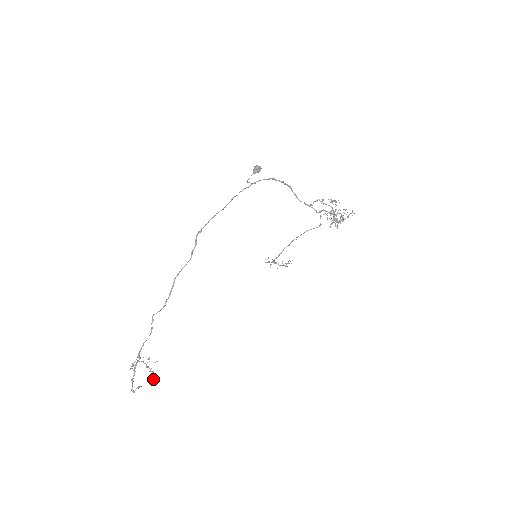
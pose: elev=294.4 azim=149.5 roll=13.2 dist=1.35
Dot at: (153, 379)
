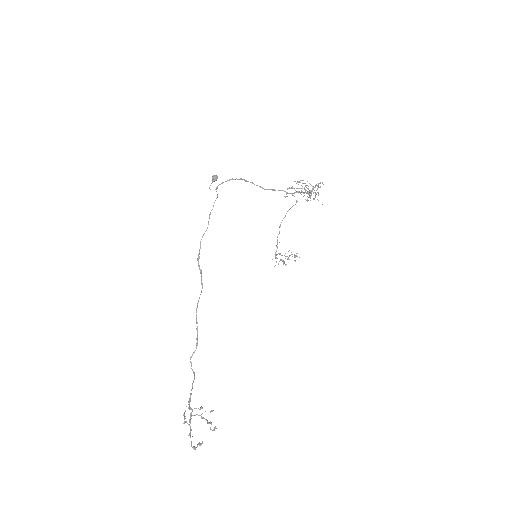
Dot at: occluded
